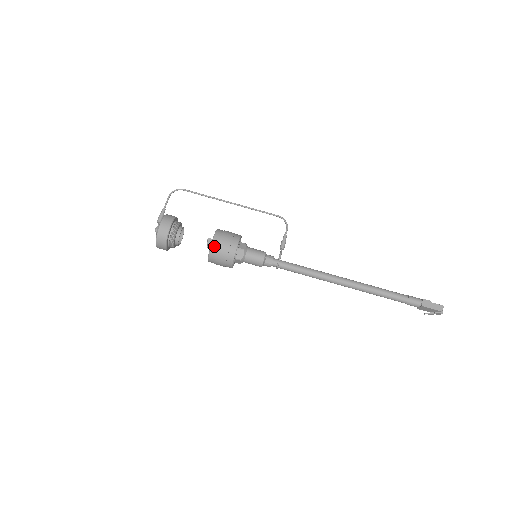
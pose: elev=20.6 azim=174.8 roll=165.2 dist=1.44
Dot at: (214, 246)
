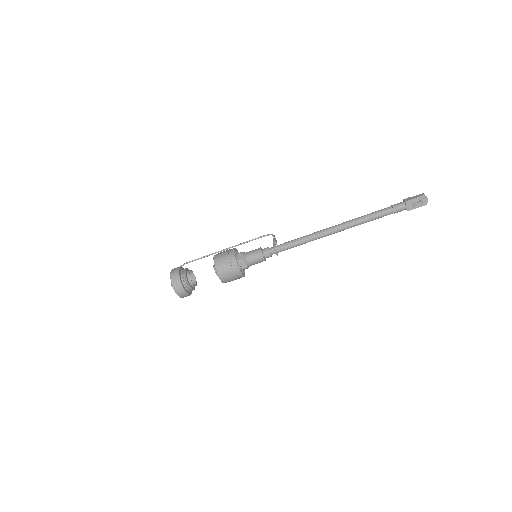
Dot at: (216, 259)
